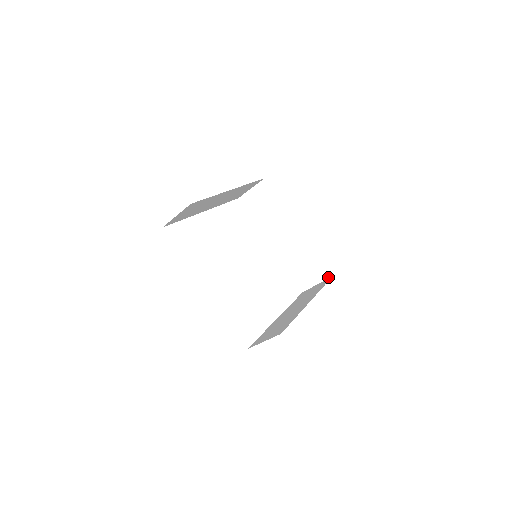
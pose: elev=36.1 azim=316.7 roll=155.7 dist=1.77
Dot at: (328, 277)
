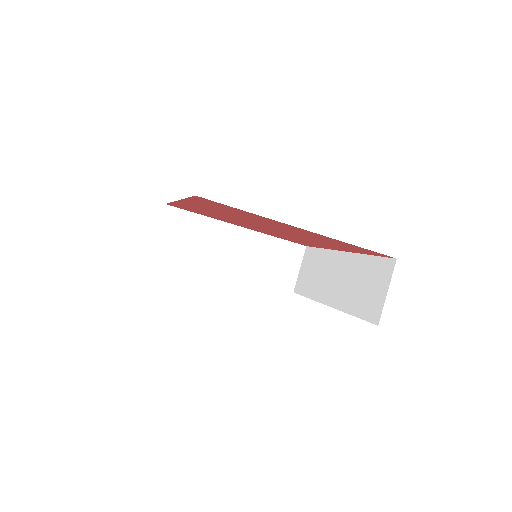
Dot at: (393, 265)
